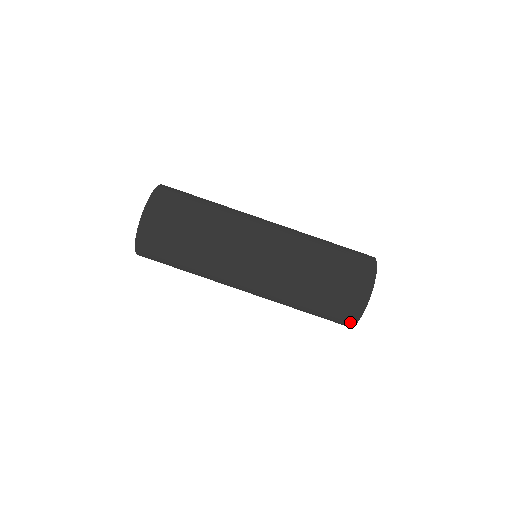
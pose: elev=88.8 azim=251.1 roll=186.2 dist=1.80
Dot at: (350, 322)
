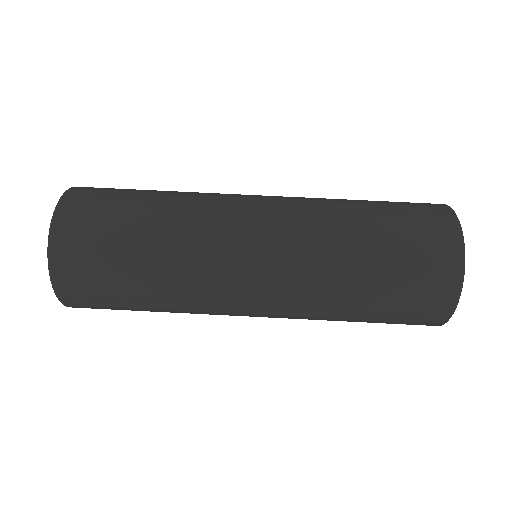
Dot at: (453, 272)
